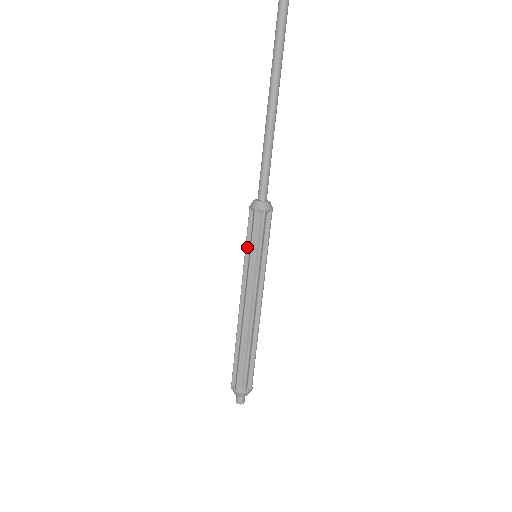
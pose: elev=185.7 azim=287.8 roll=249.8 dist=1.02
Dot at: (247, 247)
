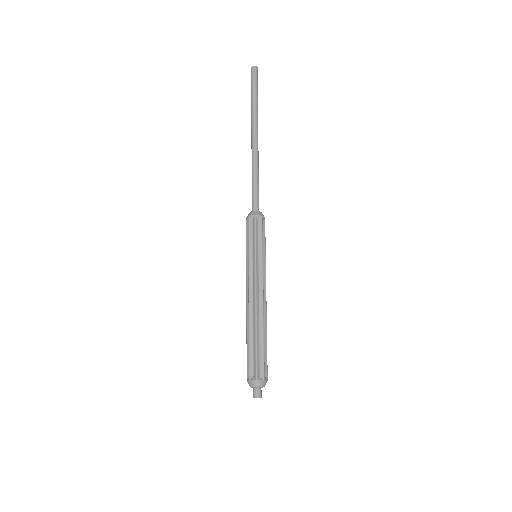
Dot at: (247, 249)
